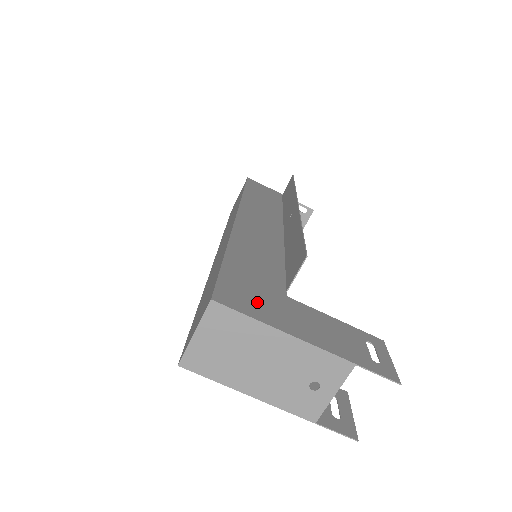
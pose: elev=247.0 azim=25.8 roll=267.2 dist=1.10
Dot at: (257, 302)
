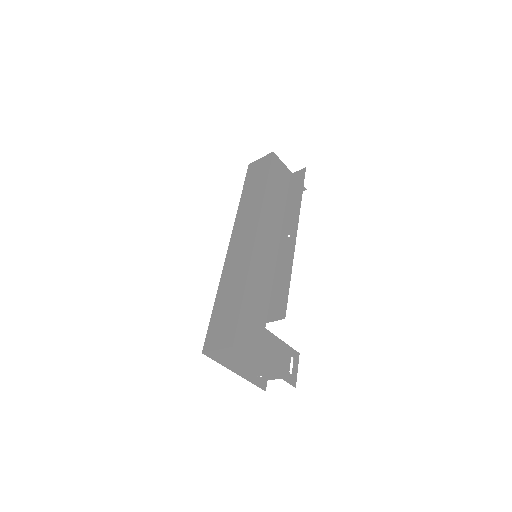
Dot at: (251, 341)
